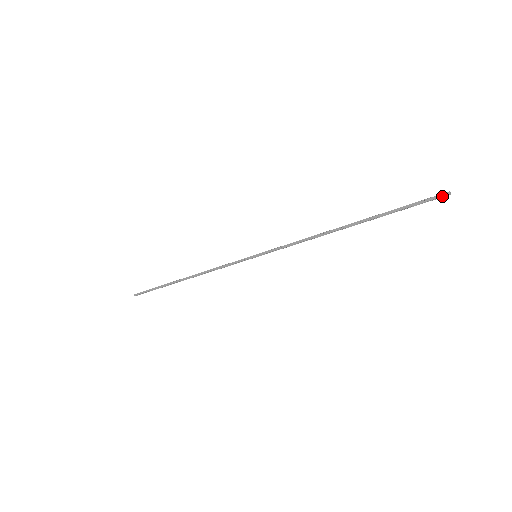
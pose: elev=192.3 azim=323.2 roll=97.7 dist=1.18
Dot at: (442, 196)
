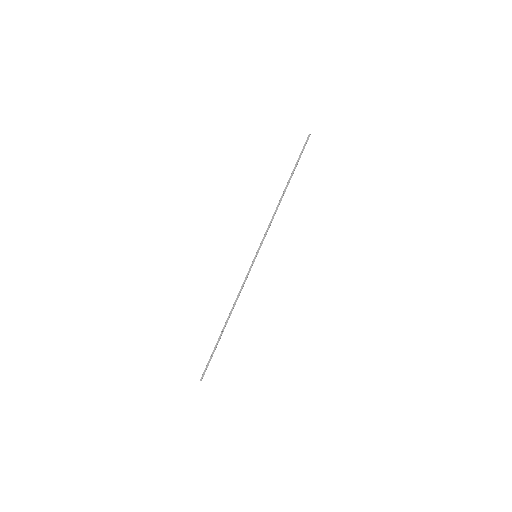
Dot at: occluded
